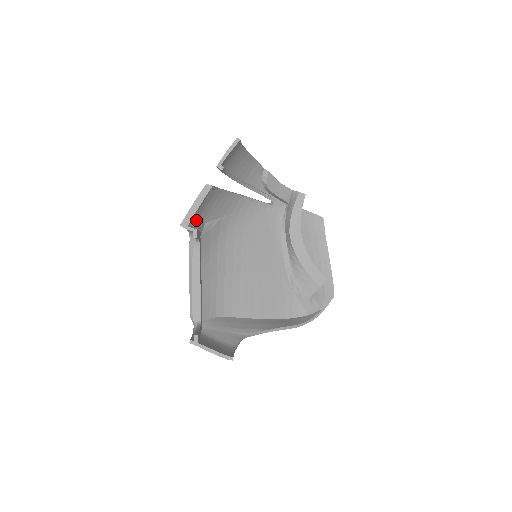
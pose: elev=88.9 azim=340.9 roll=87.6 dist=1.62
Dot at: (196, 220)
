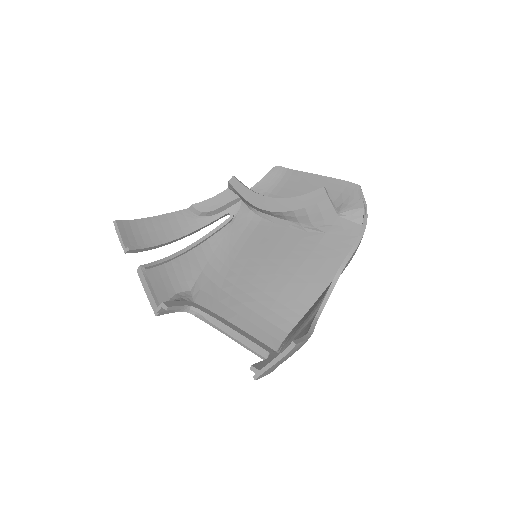
Dot at: (172, 298)
